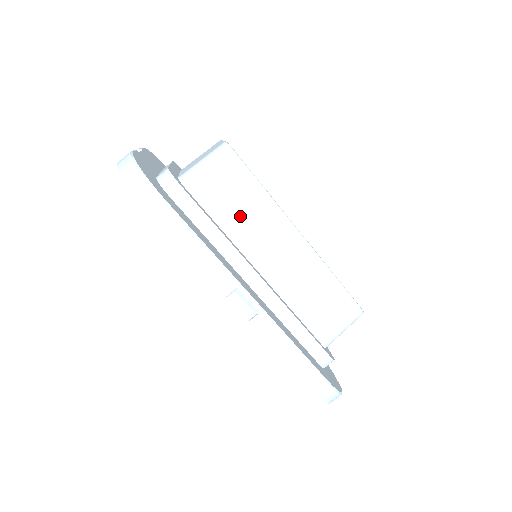
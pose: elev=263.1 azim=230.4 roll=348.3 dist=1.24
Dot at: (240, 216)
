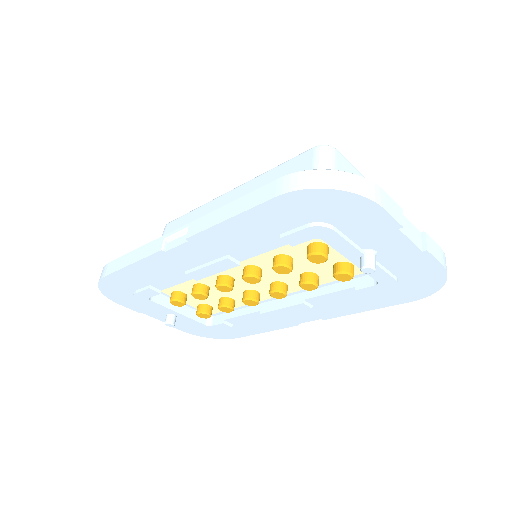
Dot at: occluded
